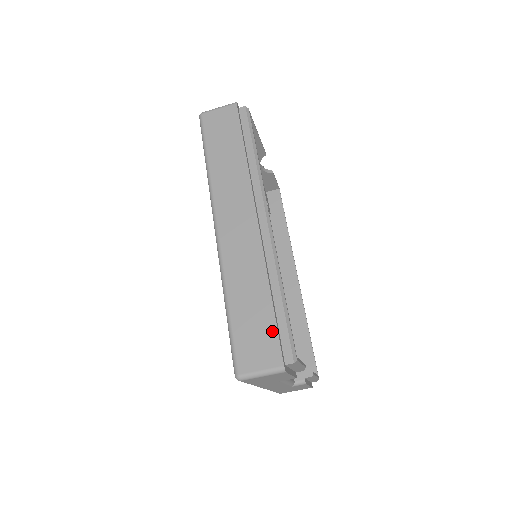
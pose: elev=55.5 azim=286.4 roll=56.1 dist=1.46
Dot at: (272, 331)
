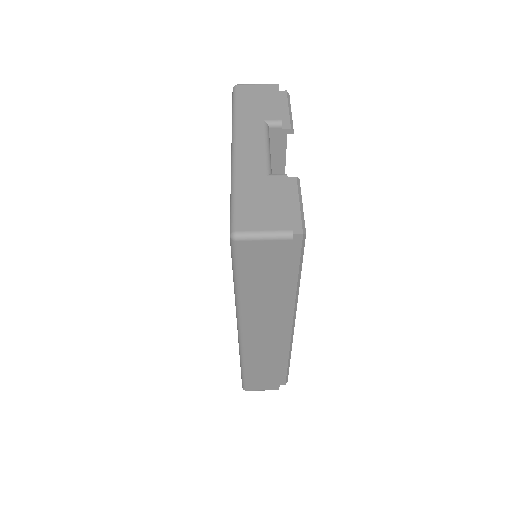
Dot at: occluded
